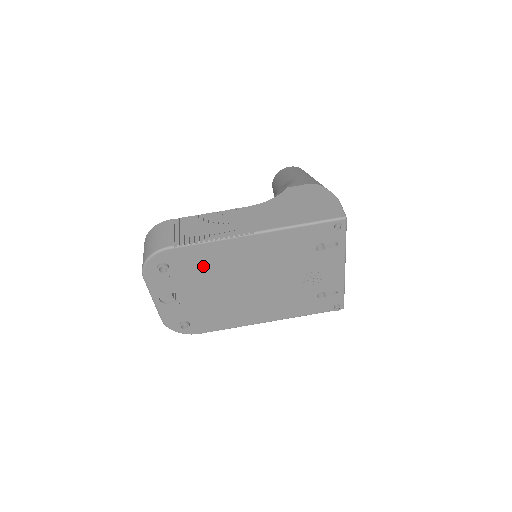
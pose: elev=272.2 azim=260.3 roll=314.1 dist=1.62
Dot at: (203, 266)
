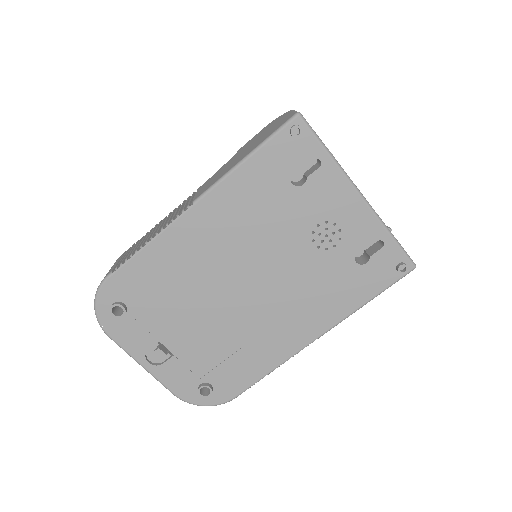
Dot at: (165, 285)
